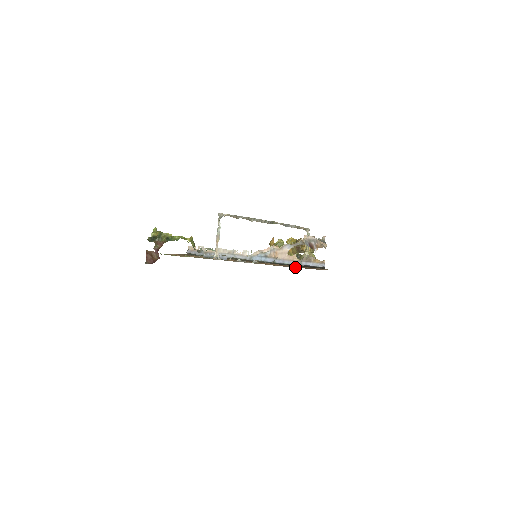
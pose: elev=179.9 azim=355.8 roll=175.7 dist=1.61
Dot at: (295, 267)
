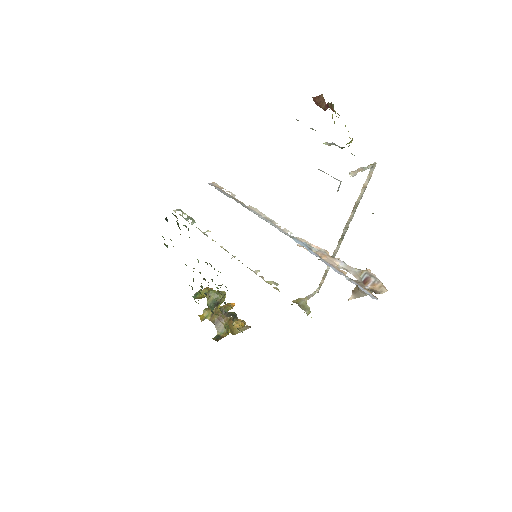
Dot at: occluded
